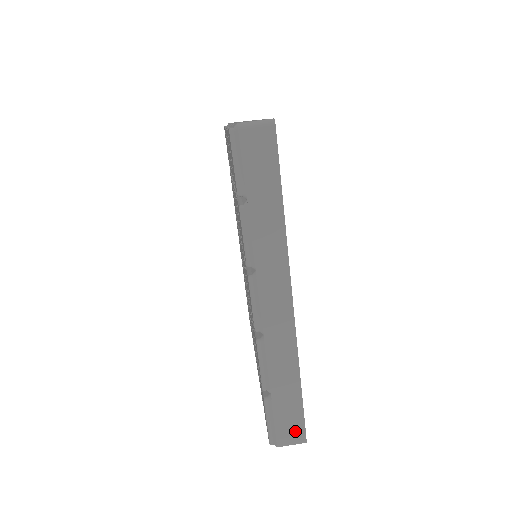
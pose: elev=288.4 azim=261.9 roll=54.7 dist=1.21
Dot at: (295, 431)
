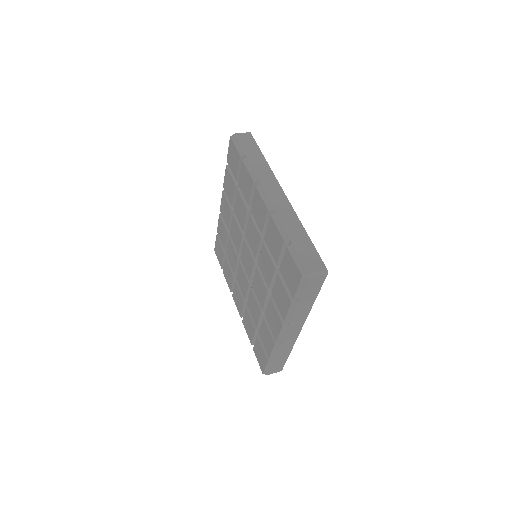
Dot at: (316, 263)
